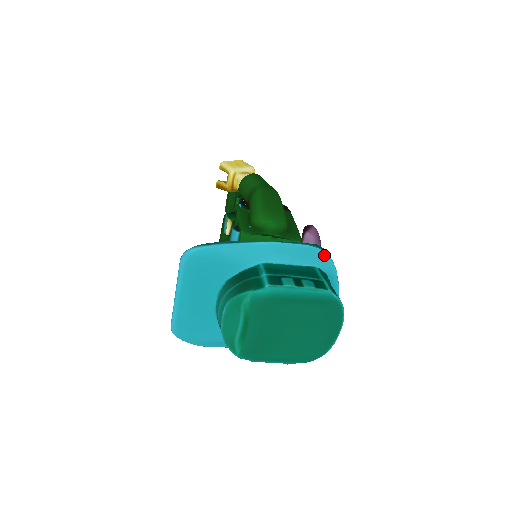
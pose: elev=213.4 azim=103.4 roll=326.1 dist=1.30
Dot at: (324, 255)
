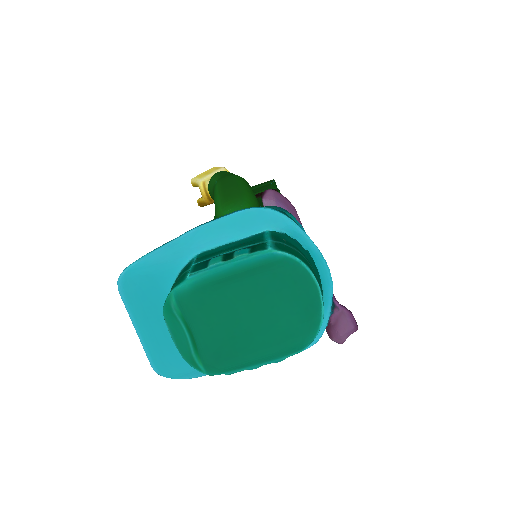
Dot at: (268, 213)
